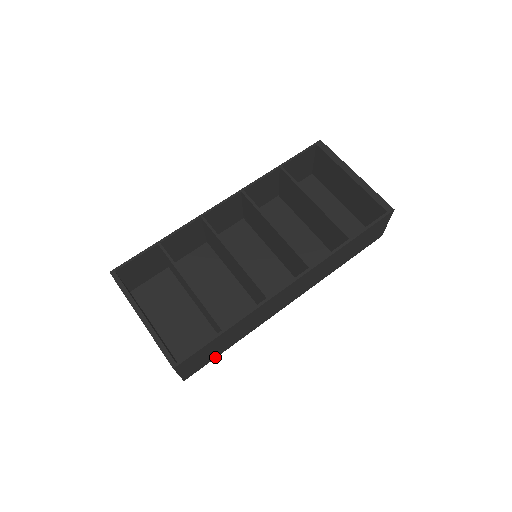
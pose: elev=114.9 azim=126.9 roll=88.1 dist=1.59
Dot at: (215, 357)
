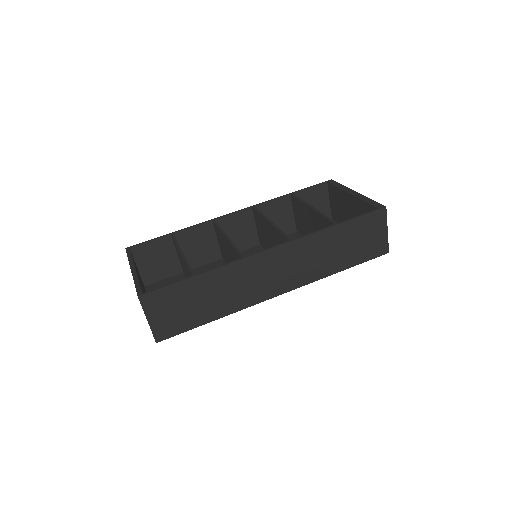
Dot at: (192, 327)
